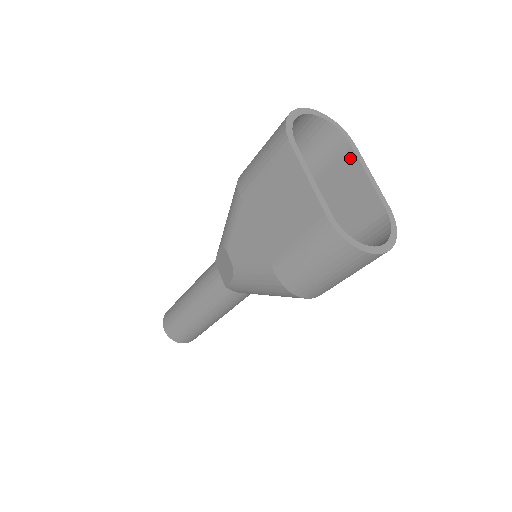
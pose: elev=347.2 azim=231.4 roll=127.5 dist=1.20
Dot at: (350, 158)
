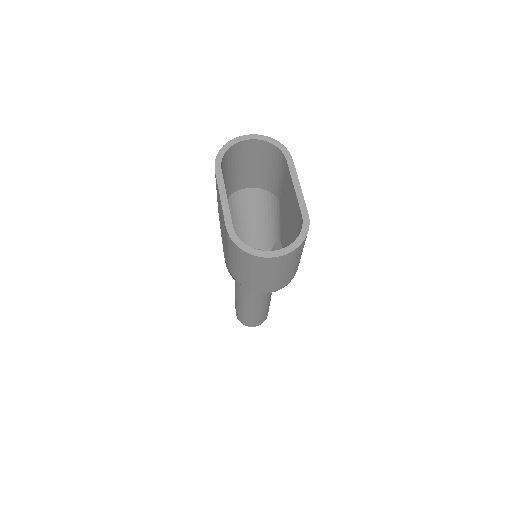
Dot at: (288, 171)
